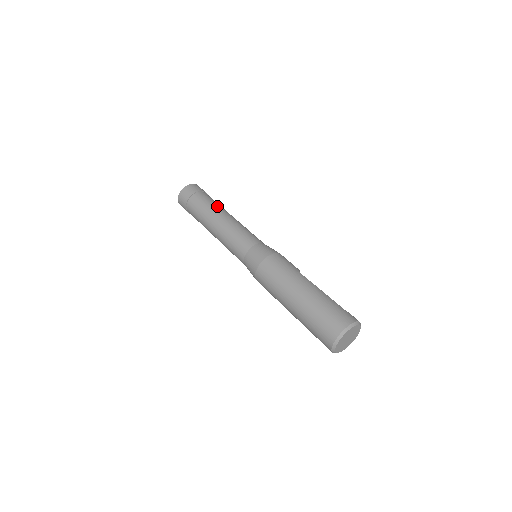
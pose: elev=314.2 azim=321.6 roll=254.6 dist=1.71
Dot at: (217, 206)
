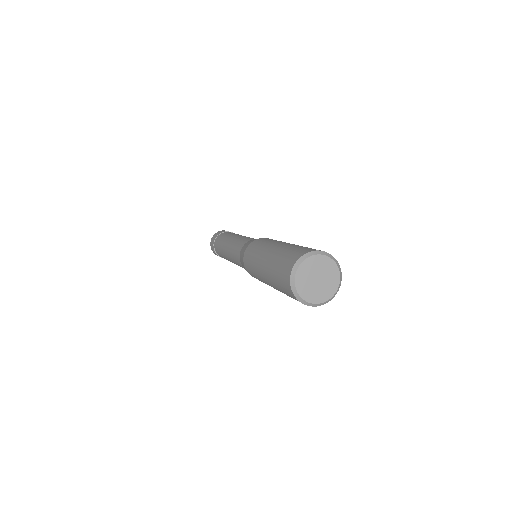
Dot at: occluded
